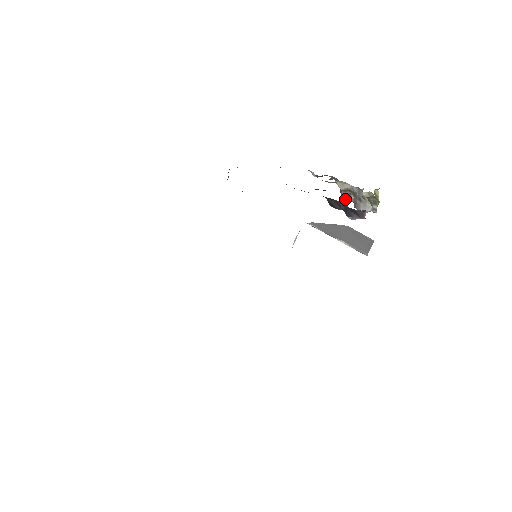
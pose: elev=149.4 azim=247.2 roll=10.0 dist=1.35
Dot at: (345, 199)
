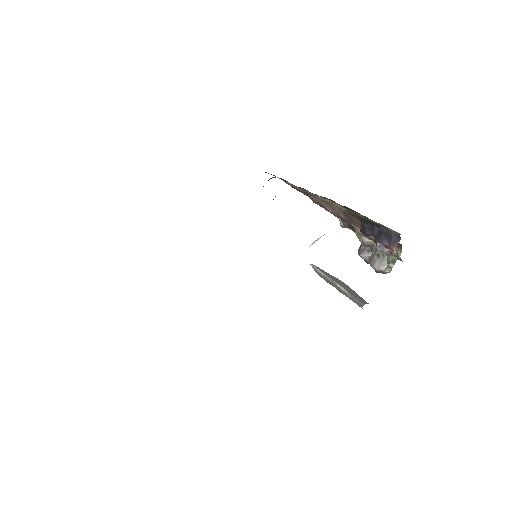
Dot at: (362, 253)
